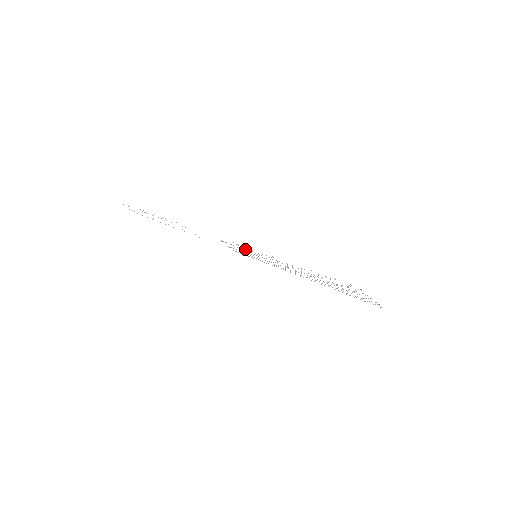
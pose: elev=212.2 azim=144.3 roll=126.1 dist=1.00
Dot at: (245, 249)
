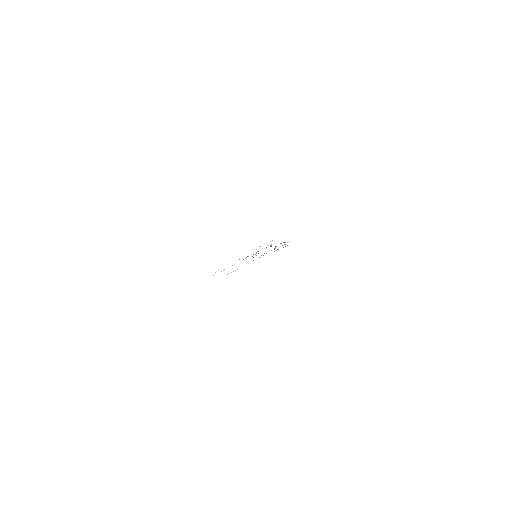
Dot at: (248, 256)
